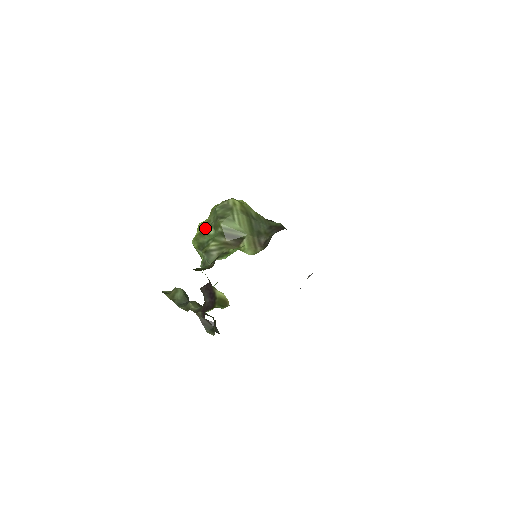
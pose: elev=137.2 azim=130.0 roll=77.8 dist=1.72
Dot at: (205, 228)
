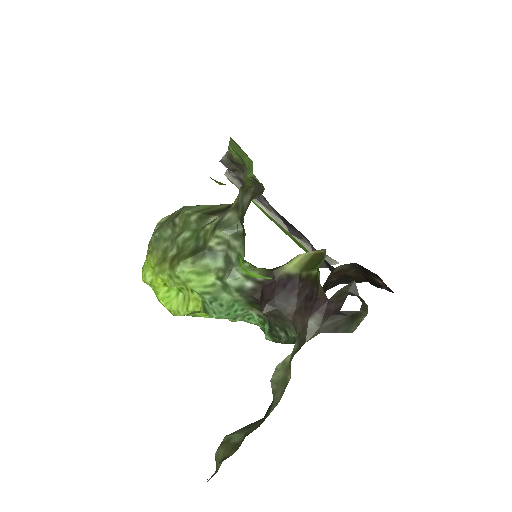
Dot at: (170, 254)
